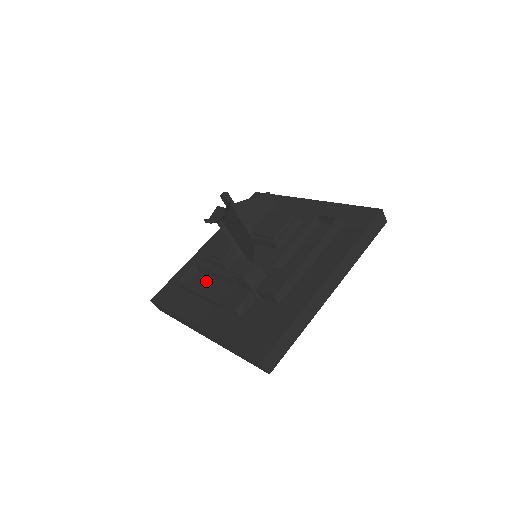
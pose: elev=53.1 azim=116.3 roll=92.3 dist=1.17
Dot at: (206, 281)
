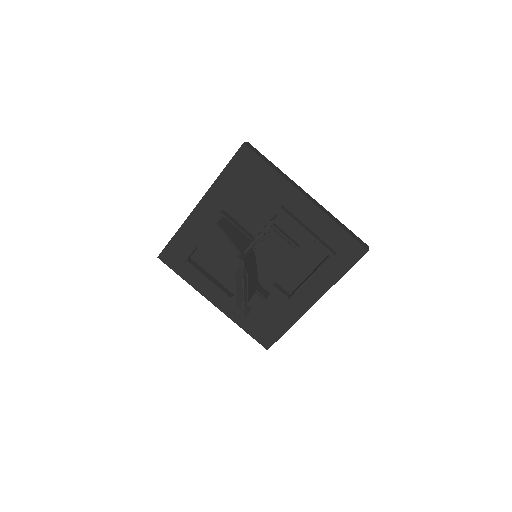
Dot at: (210, 260)
